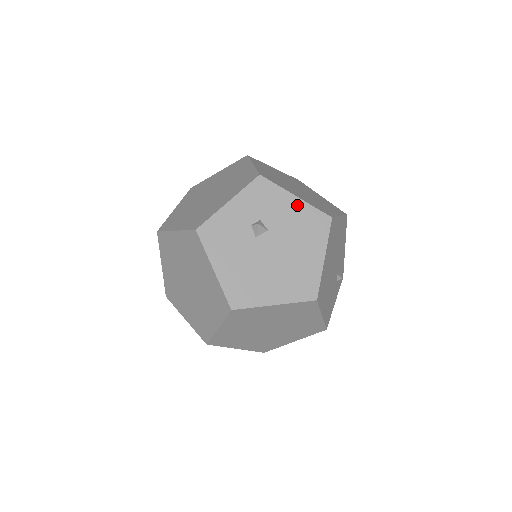
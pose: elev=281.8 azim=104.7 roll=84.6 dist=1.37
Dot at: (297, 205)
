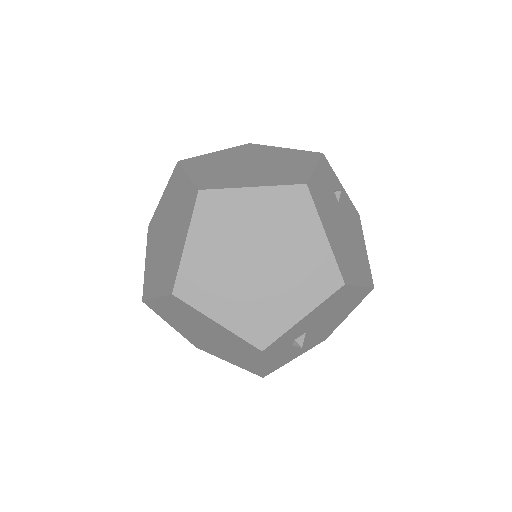
Dot at: (310, 316)
